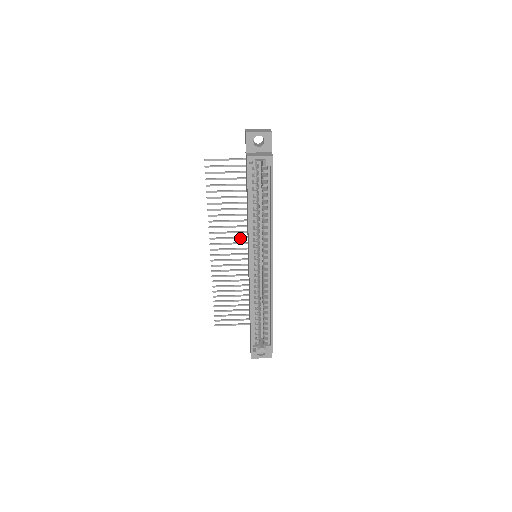
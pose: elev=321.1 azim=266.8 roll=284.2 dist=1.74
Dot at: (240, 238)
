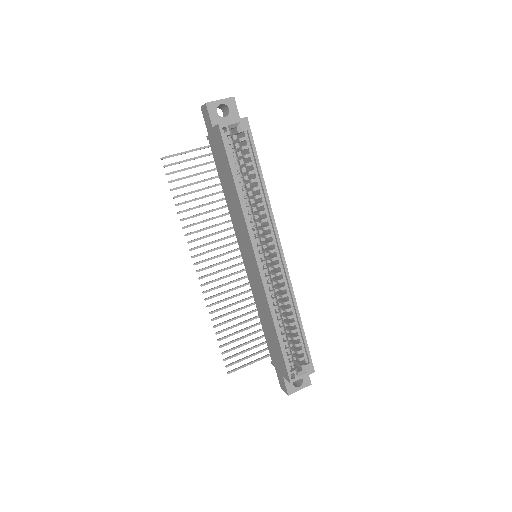
Dot at: (227, 245)
